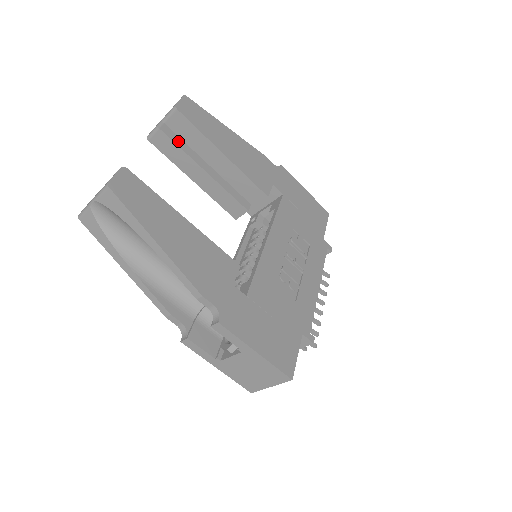
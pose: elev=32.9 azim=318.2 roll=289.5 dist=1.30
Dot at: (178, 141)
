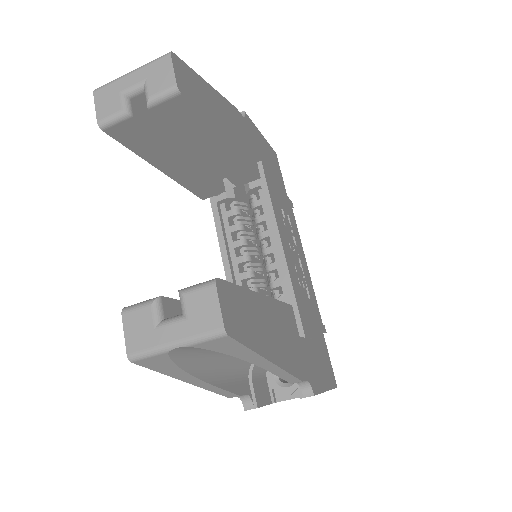
Dot at: (153, 126)
